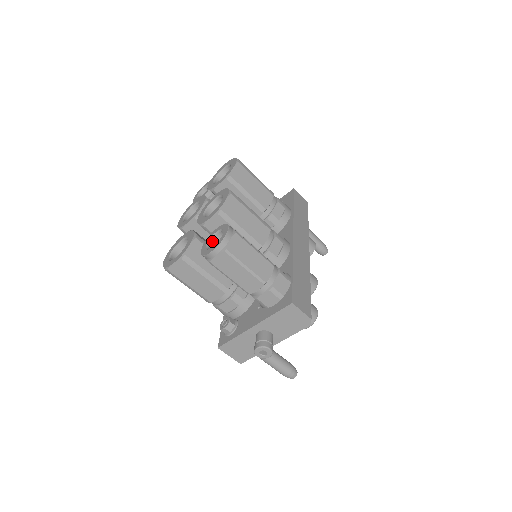
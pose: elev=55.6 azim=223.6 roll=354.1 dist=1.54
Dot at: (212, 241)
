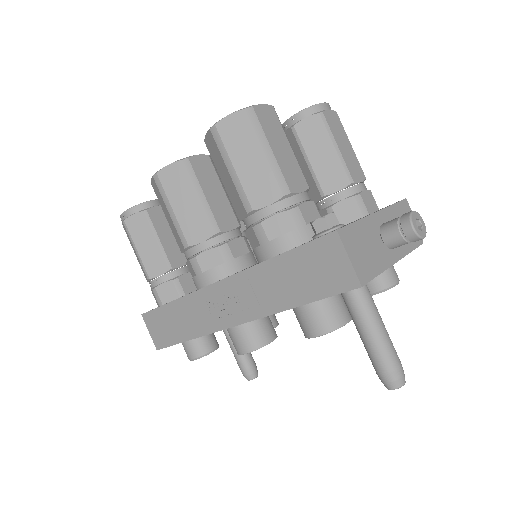
Dot at: occluded
